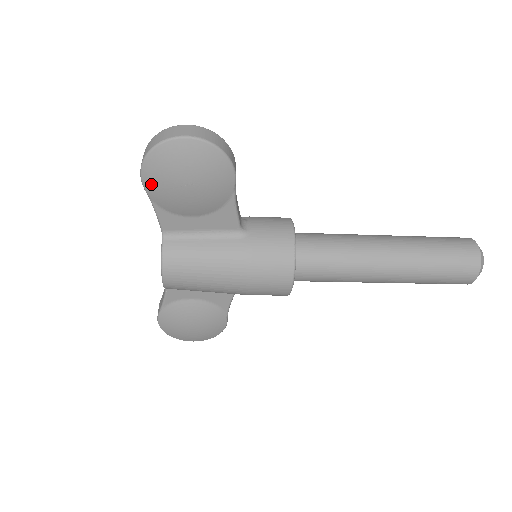
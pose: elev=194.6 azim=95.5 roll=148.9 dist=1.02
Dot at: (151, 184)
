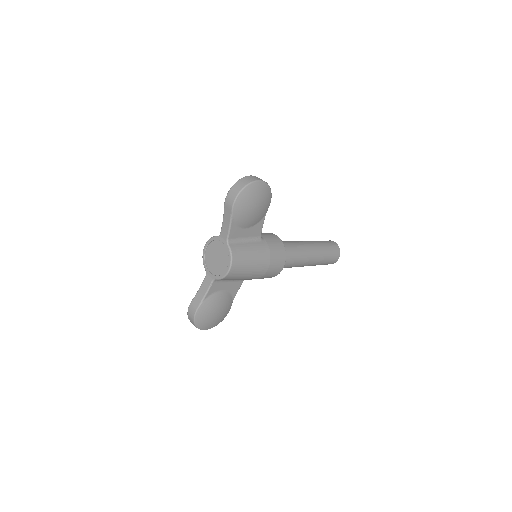
Dot at: (238, 207)
